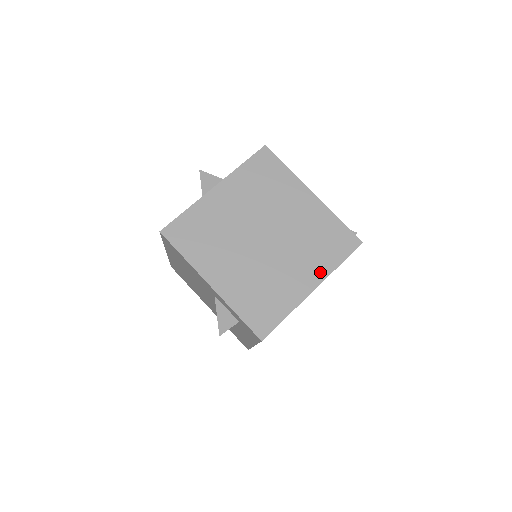
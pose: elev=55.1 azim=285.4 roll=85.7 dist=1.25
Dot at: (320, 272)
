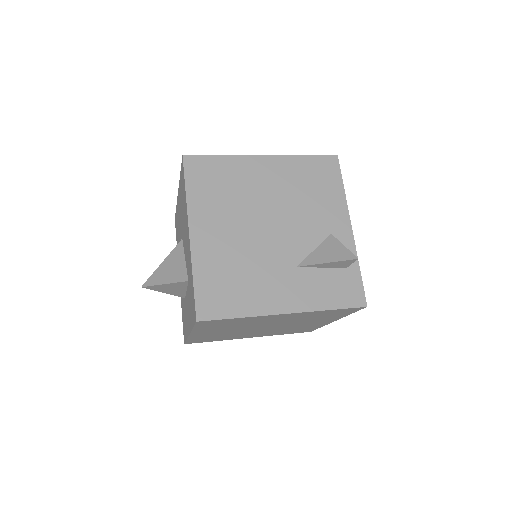
Dot at: (333, 319)
